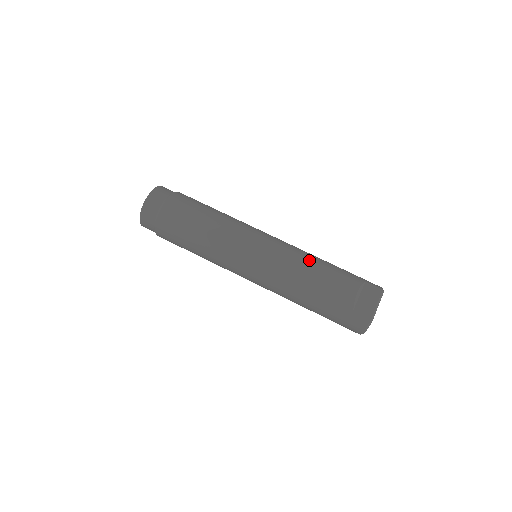
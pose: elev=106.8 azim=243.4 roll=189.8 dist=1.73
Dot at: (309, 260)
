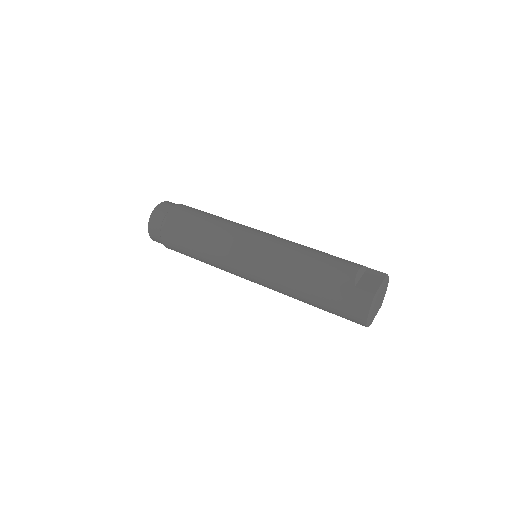
Dot at: (308, 247)
